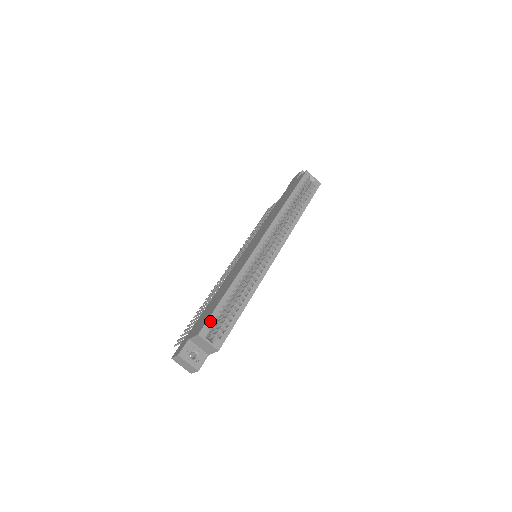
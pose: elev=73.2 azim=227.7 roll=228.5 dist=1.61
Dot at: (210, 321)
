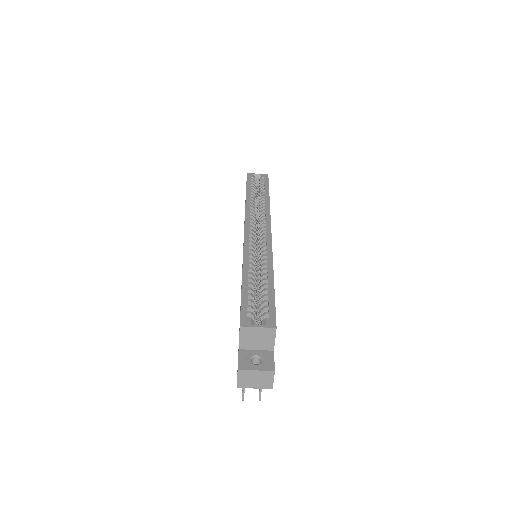
Dot at: (244, 309)
